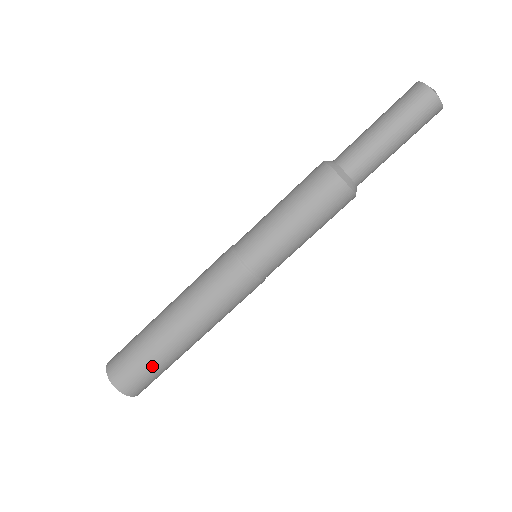
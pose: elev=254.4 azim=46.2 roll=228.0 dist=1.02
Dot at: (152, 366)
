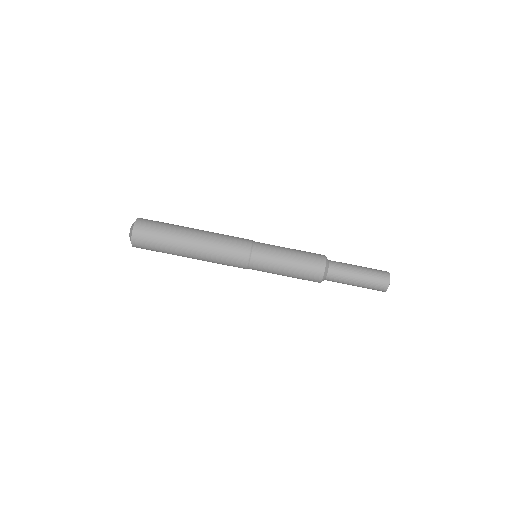
Dot at: (160, 251)
